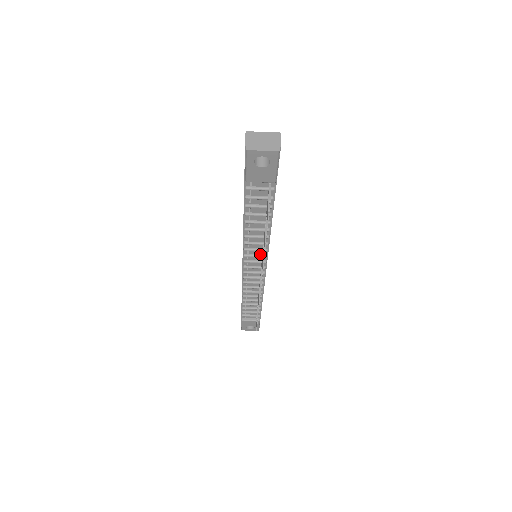
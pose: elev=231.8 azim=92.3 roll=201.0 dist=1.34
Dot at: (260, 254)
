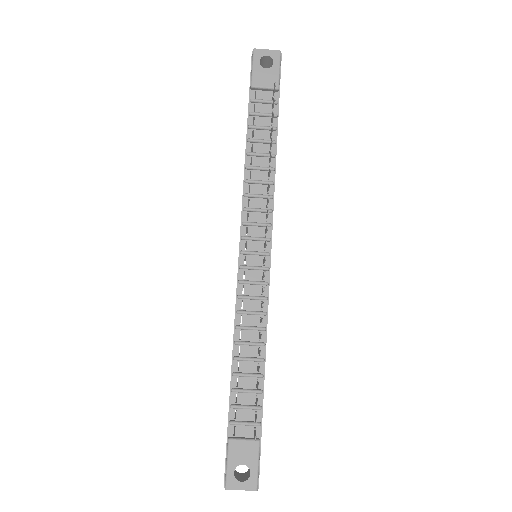
Dot at: (263, 223)
